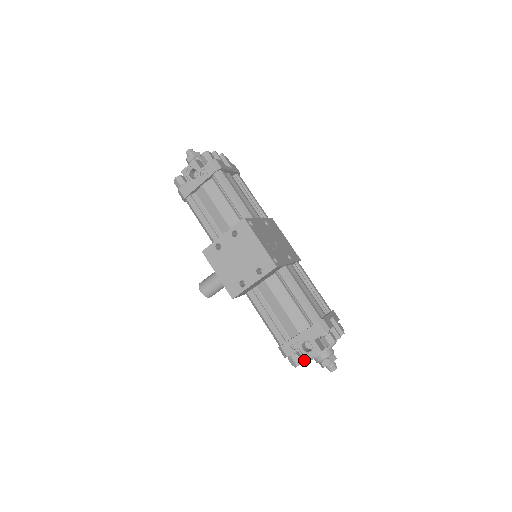
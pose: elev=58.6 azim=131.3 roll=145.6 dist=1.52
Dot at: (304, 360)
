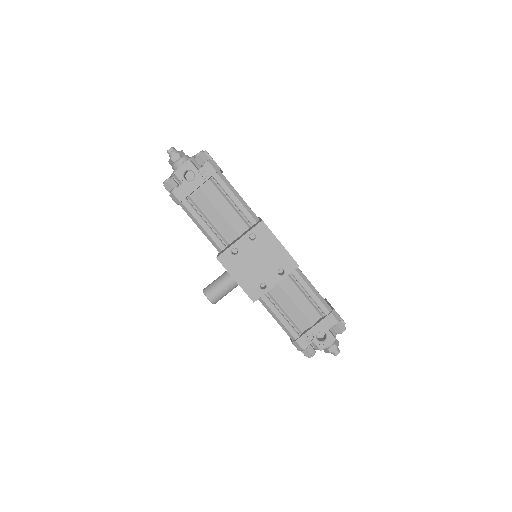
Dot at: (320, 350)
